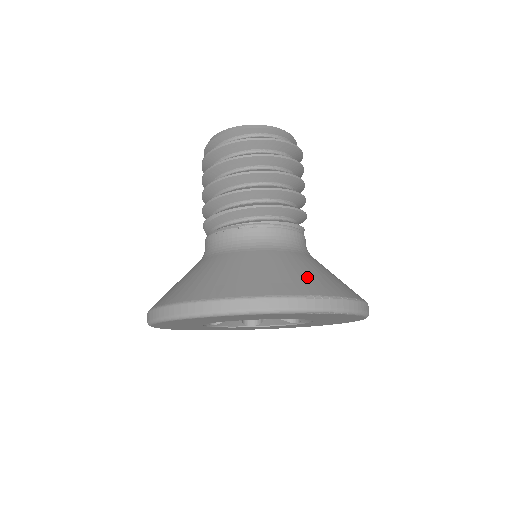
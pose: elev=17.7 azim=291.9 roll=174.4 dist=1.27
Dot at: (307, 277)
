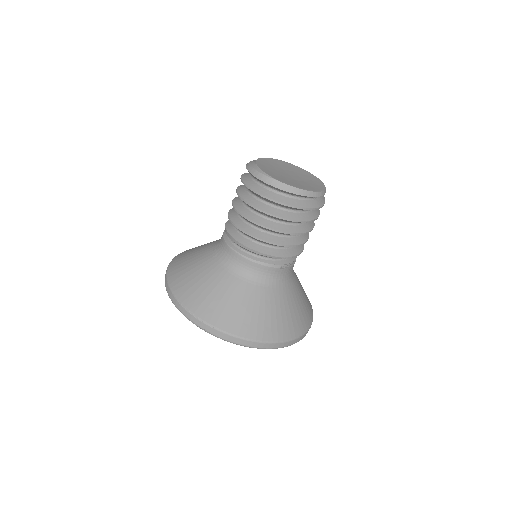
Dot at: (306, 304)
